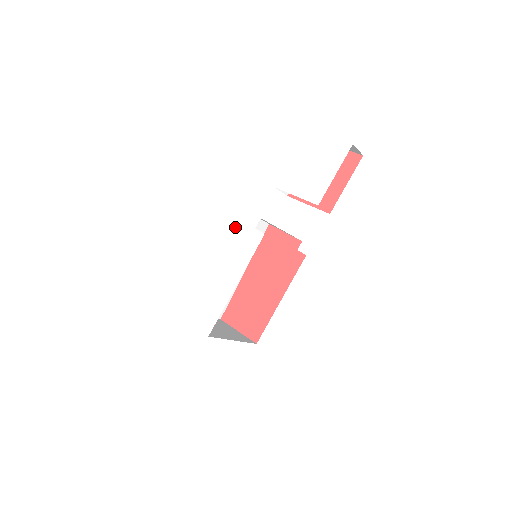
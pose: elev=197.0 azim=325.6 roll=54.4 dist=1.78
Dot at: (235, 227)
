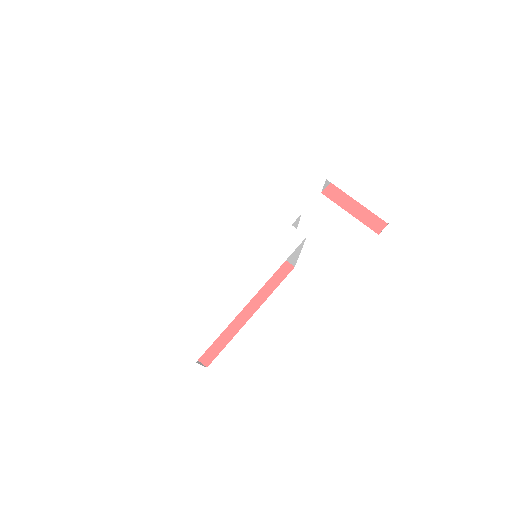
Dot at: (258, 213)
